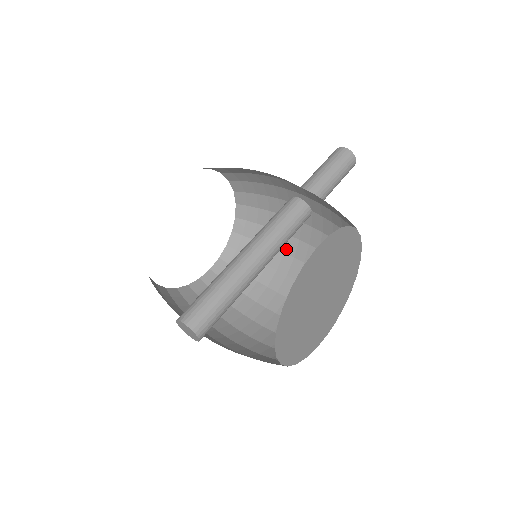
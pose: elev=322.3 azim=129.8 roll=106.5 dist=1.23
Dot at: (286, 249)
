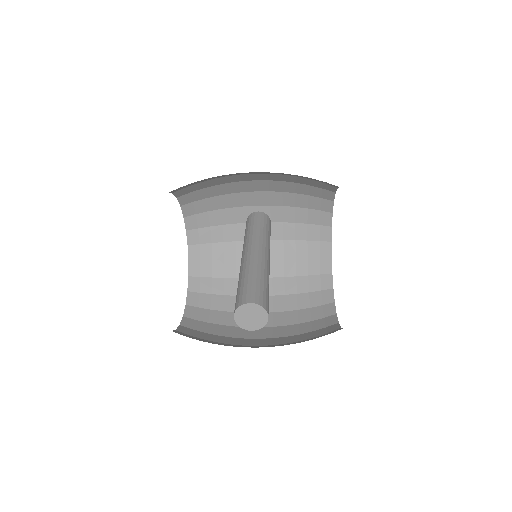
Dot at: occluded
